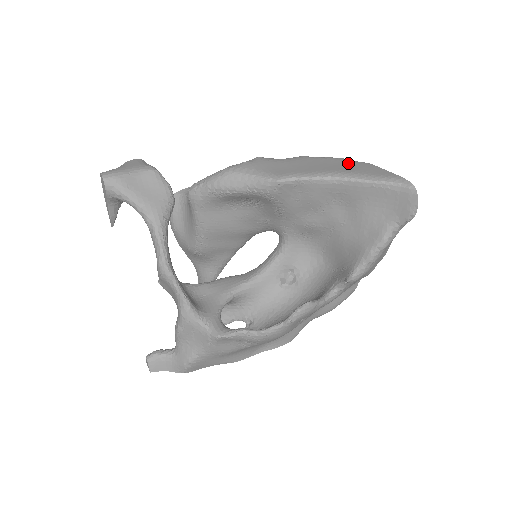
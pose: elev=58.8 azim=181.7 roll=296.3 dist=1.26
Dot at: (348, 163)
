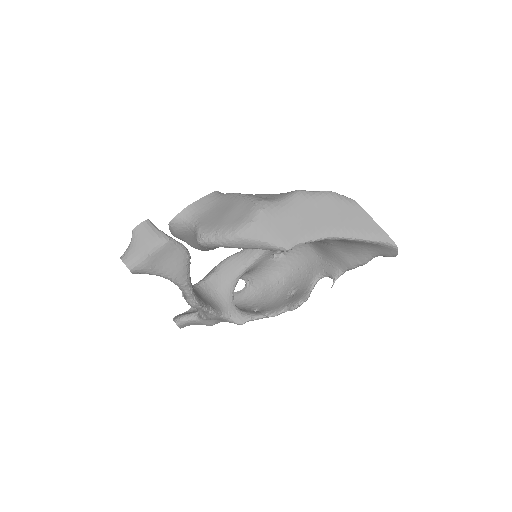
Dot at: (342, 208)
